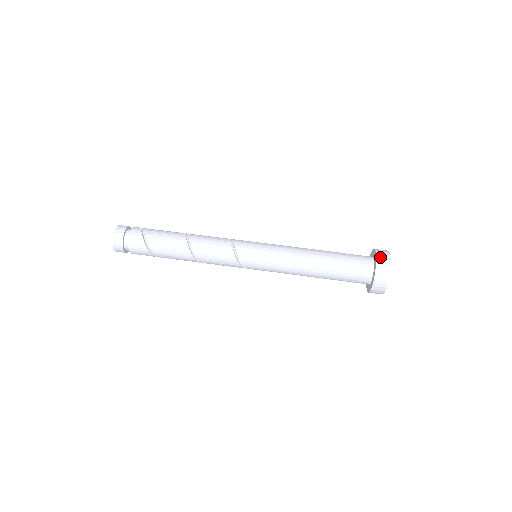
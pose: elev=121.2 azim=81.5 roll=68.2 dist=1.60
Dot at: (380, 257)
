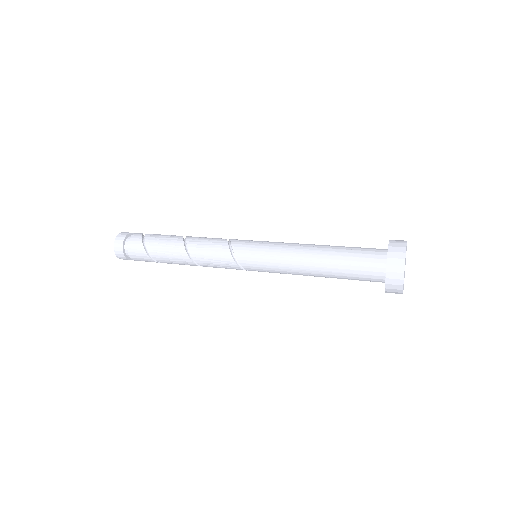
Dot at: (393, 244)
